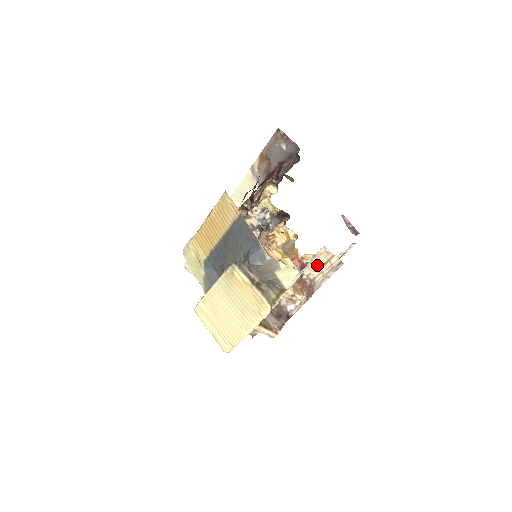
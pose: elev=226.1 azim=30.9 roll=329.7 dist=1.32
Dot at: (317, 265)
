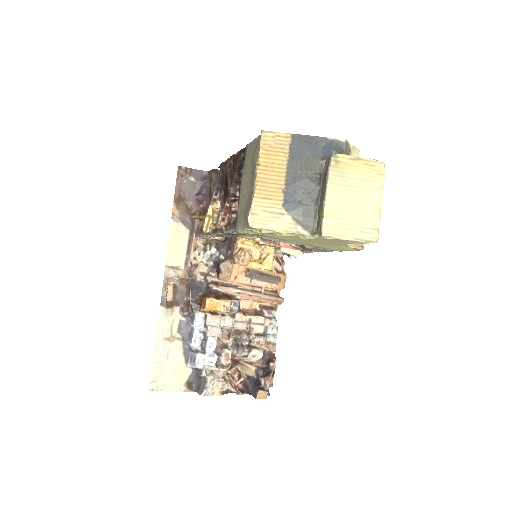
Dot at: occluded
